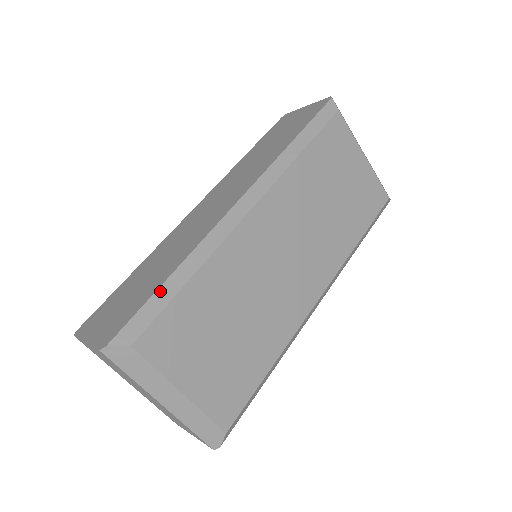
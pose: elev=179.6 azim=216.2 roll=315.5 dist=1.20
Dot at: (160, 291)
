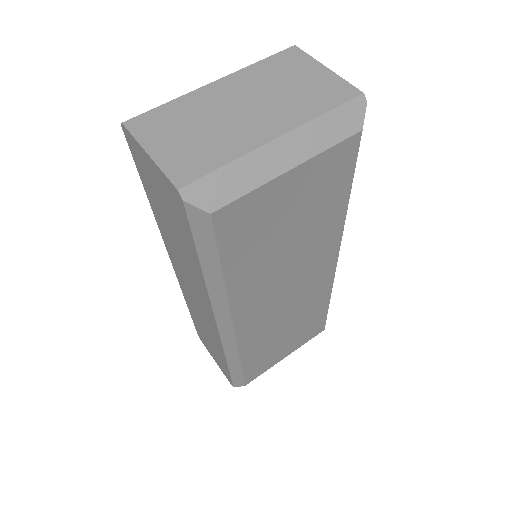
Dot at: (231, 371)
